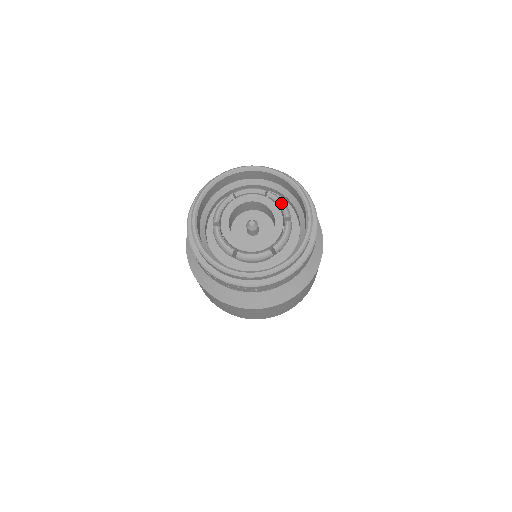
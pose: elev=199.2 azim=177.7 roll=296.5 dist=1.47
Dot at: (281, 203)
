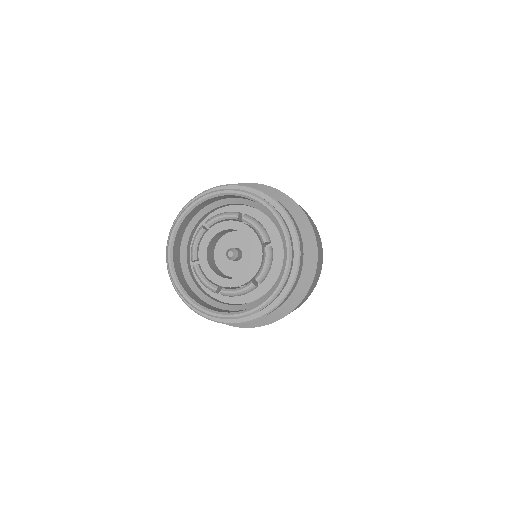
Dot at: (256, 227)
